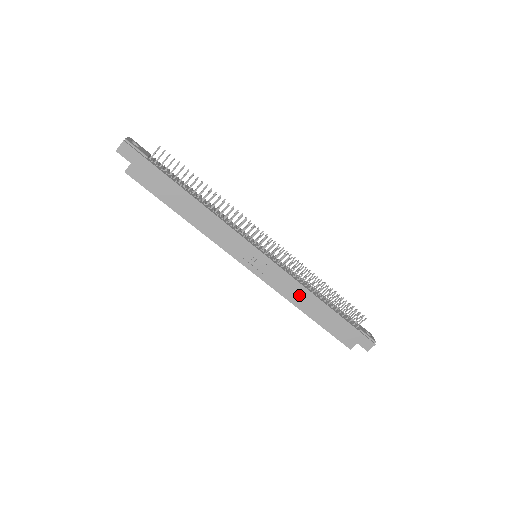
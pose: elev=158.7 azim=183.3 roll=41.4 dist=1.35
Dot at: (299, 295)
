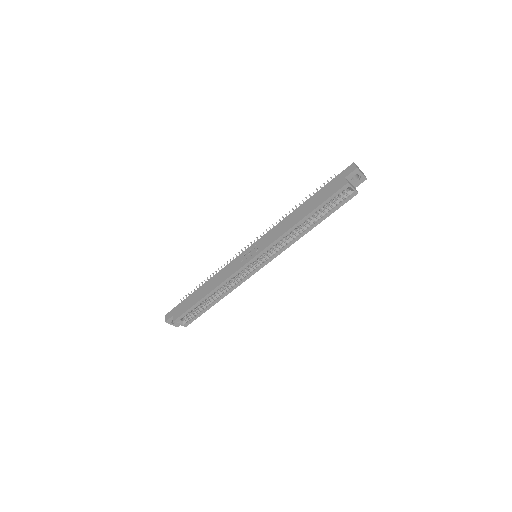
Dot at: (286, 224)
